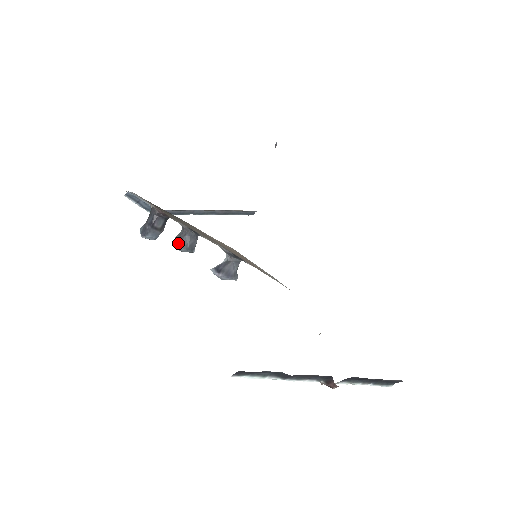
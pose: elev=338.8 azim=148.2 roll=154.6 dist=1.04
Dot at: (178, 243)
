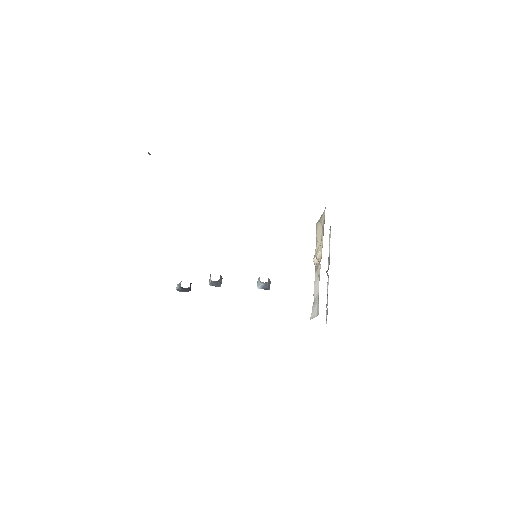
Dot at: (218, 286)
